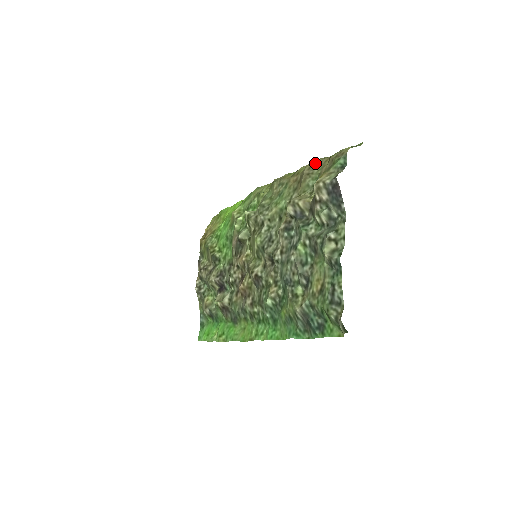
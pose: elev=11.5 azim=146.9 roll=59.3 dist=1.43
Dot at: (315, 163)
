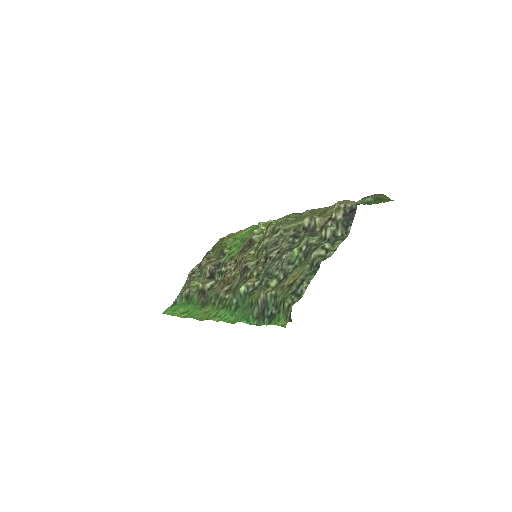
Dot at: (348, 201)
